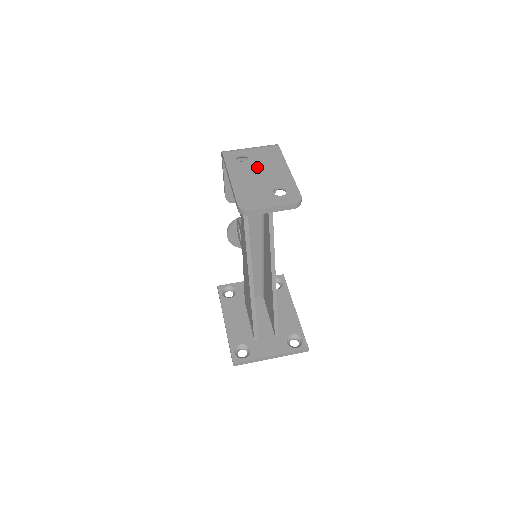
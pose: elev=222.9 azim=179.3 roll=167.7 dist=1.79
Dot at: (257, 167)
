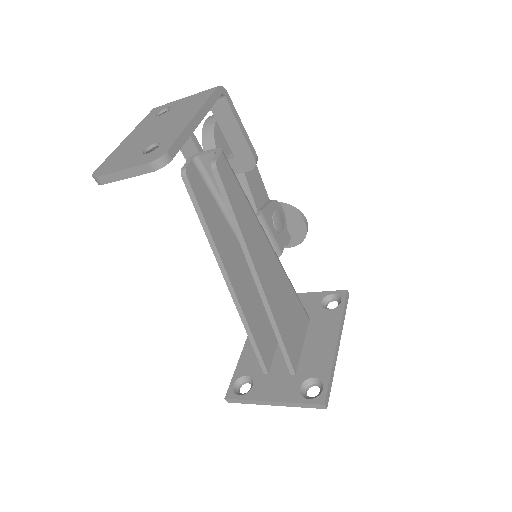
Dot at: (165, 119)
